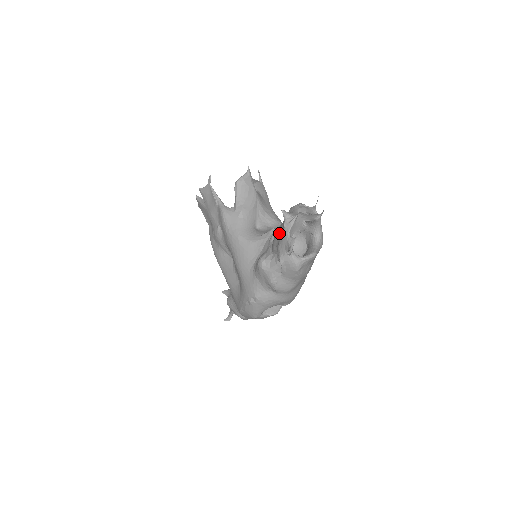
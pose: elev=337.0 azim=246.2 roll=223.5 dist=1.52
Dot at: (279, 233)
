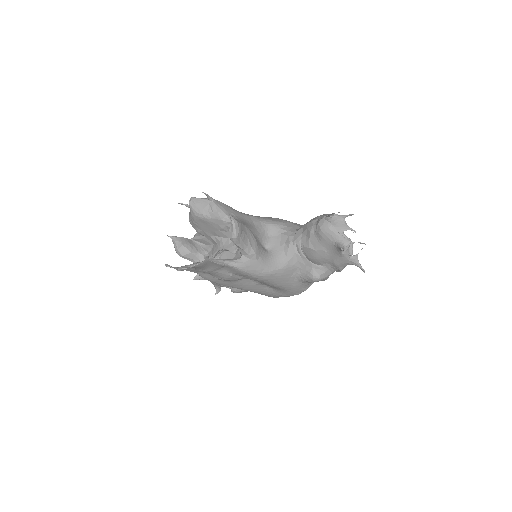
Dot at: (325, 254)
